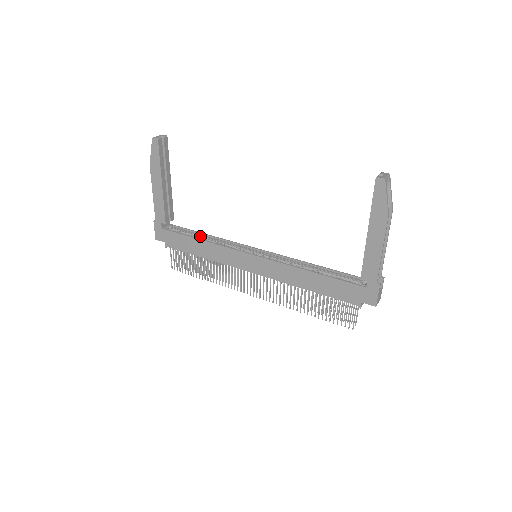
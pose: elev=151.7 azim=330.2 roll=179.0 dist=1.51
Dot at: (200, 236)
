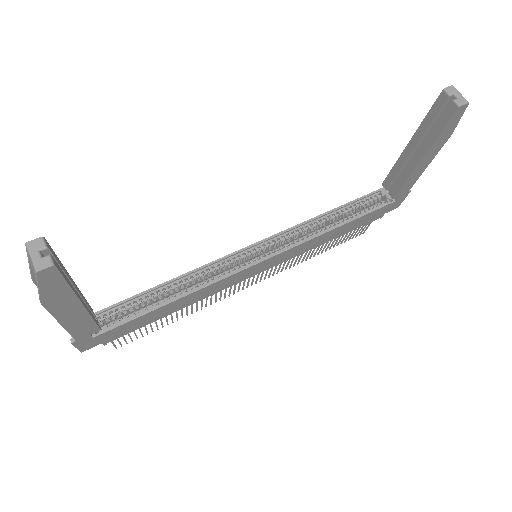
Dot at: (157, 294)
